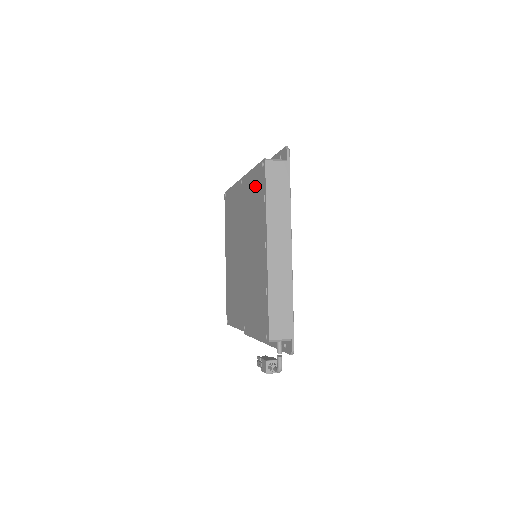
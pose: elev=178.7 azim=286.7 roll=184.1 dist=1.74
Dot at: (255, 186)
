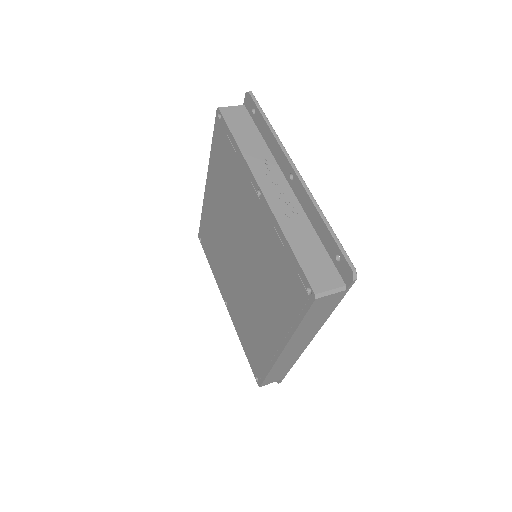
Dot at: (285, 271)
